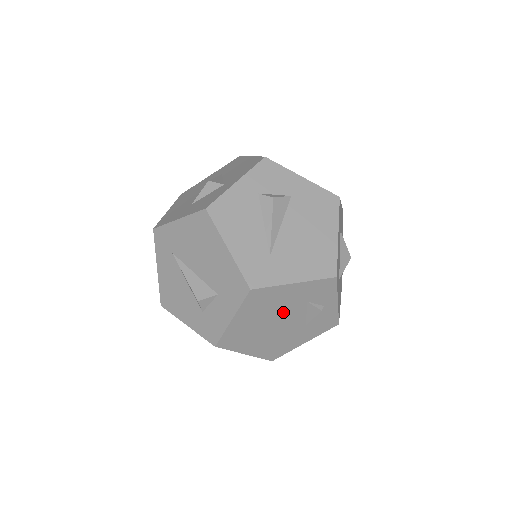
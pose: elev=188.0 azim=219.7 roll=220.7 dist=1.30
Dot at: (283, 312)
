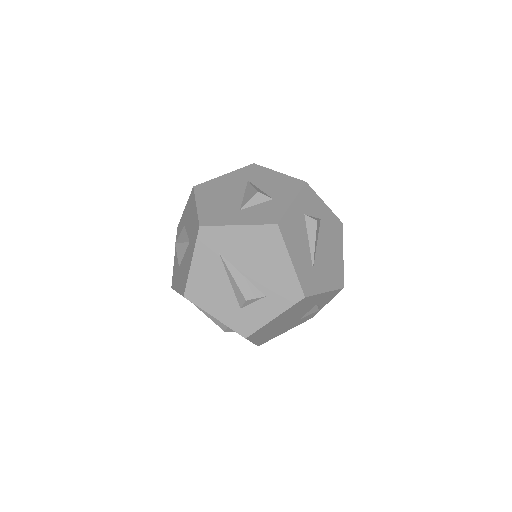
Dot at: (300, 311)
